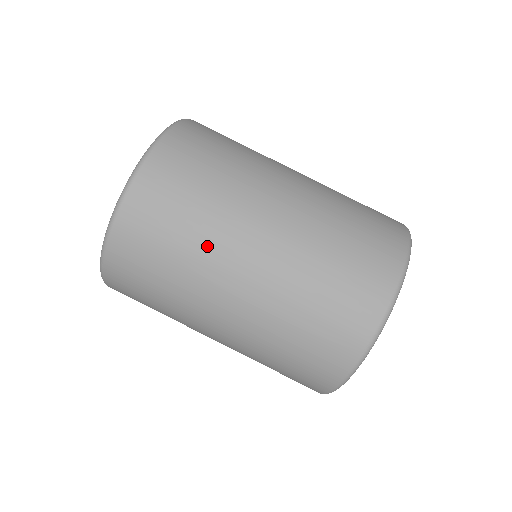
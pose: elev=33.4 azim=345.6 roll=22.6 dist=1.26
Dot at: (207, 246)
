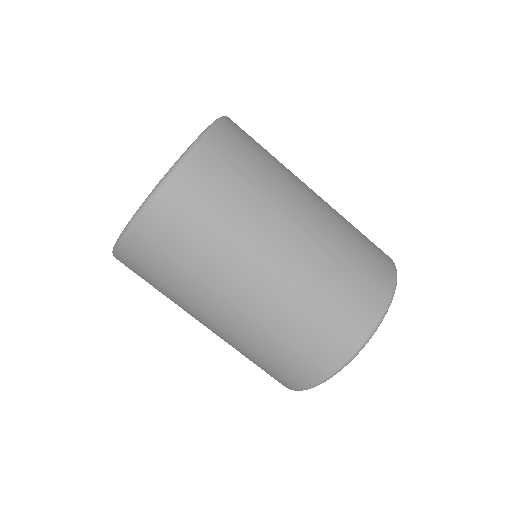
Dot at: (207, 276)
